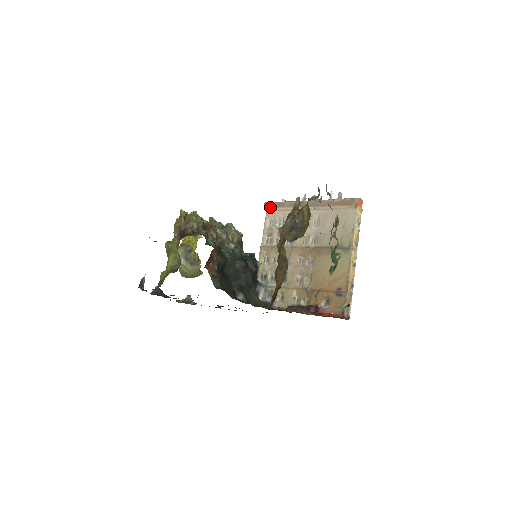
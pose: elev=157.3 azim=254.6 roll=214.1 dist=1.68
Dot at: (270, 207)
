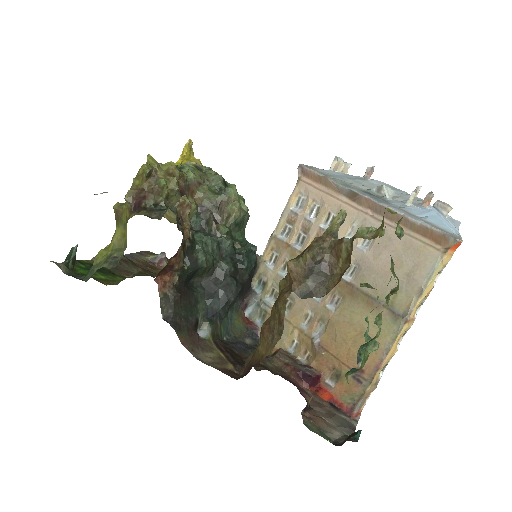
Dot at: (306, 176)
